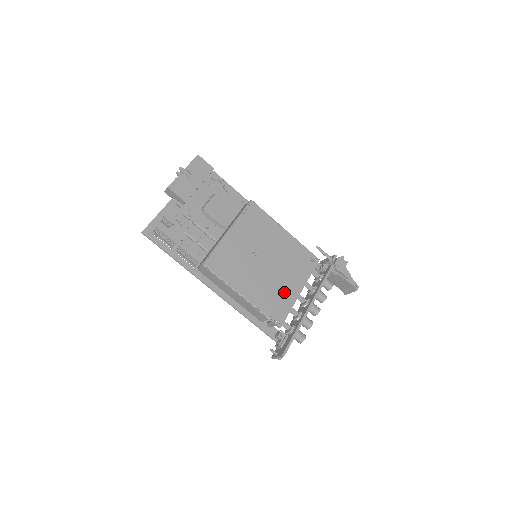
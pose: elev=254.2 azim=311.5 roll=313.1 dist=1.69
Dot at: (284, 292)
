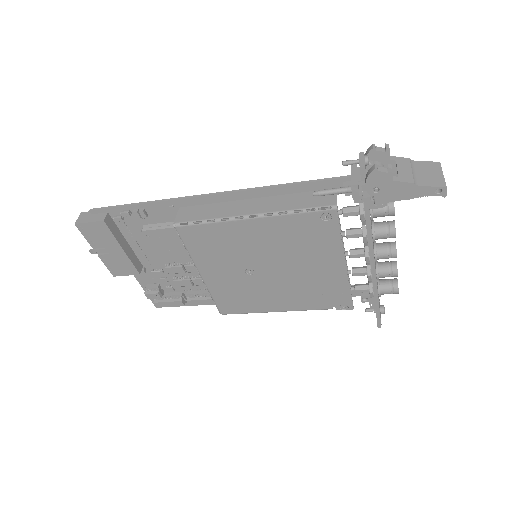
Dot at: (323, 280)
